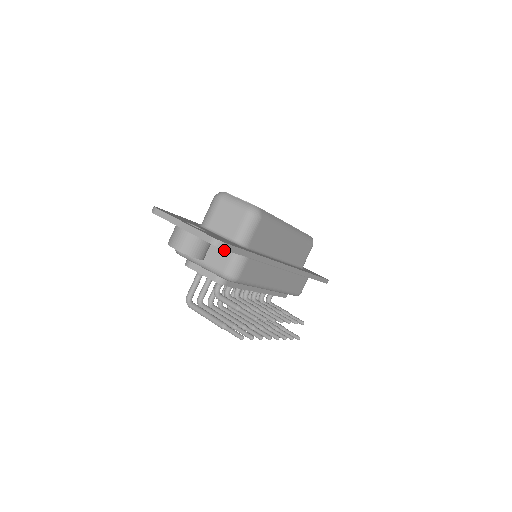
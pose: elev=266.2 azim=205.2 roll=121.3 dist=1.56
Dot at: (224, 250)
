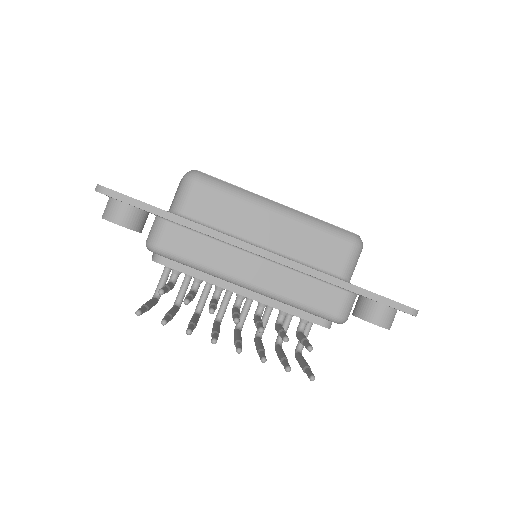
Dot at: occluded
